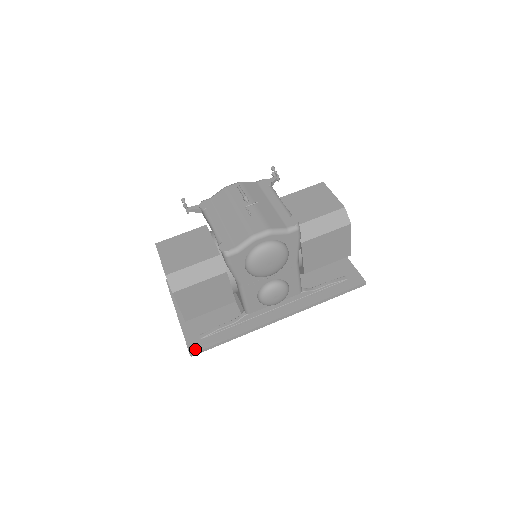
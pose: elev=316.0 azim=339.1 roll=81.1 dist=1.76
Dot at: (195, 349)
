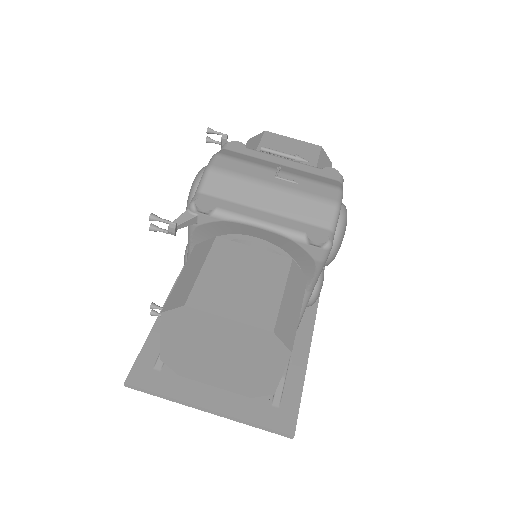
Dot at: (290, 424)
